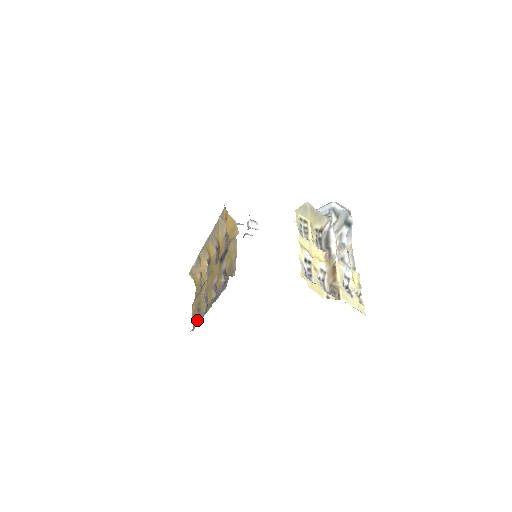
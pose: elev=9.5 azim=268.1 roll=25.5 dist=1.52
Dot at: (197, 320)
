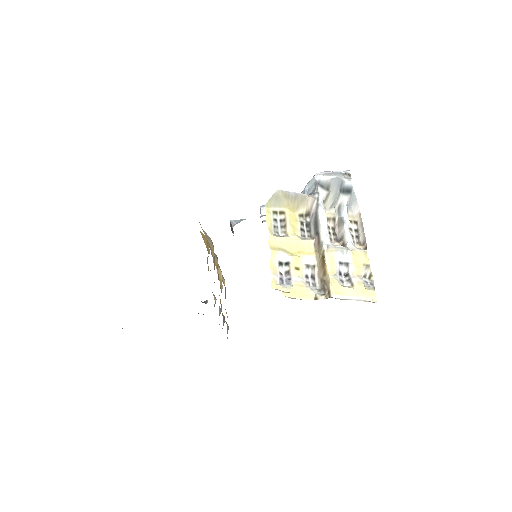
Dot at: (227, 329)
